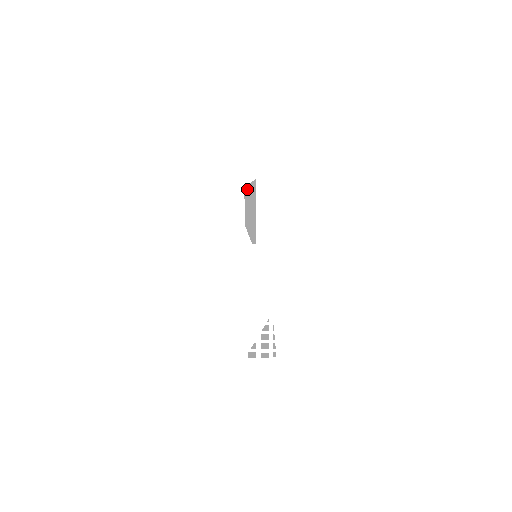
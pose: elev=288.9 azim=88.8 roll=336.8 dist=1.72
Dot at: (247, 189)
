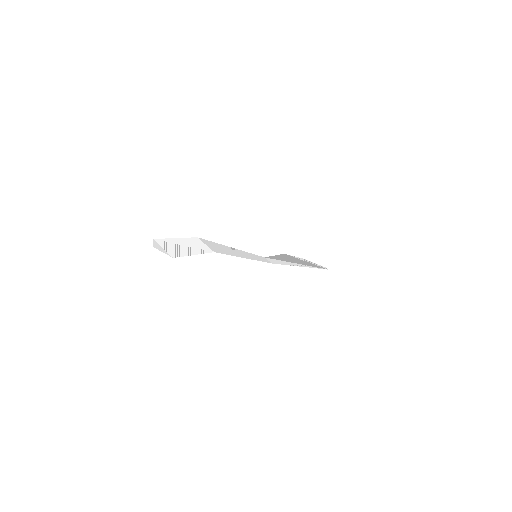
Dot at: (307, 260)
